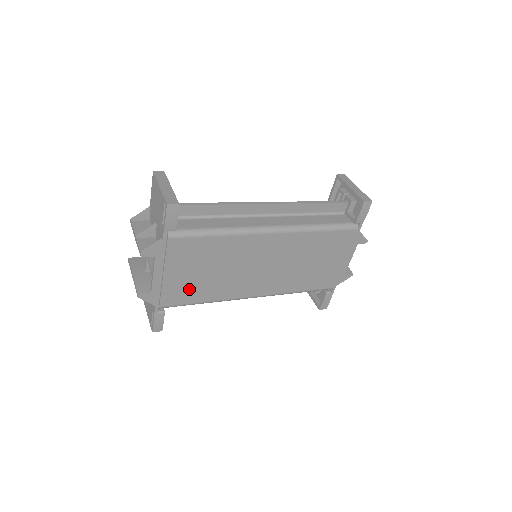
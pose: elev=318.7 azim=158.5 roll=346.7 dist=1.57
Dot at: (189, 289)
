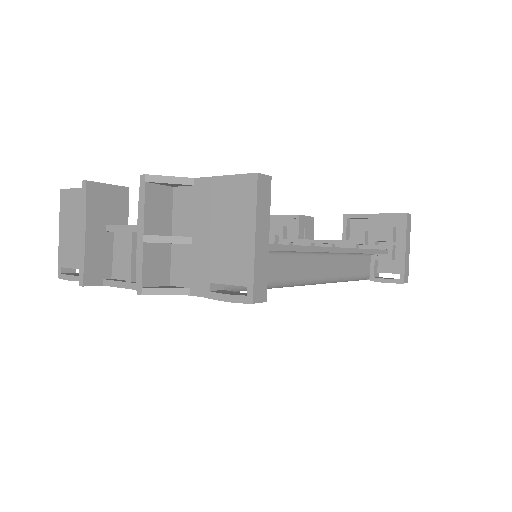
Dot at: occluded
